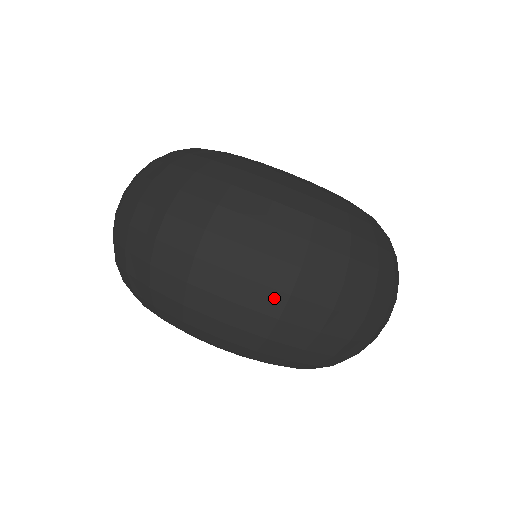
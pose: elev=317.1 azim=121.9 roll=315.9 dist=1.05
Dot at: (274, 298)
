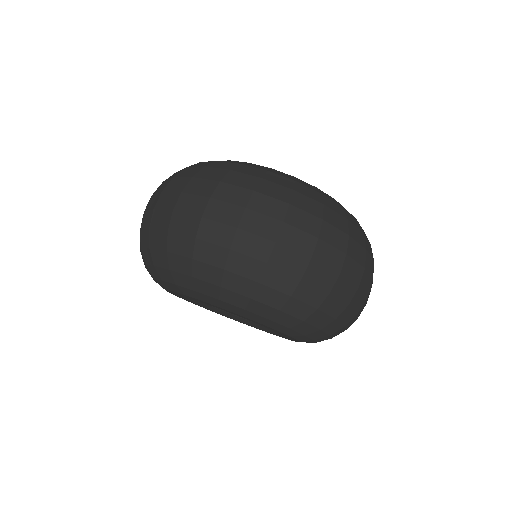
Dot at: (299, 260)
